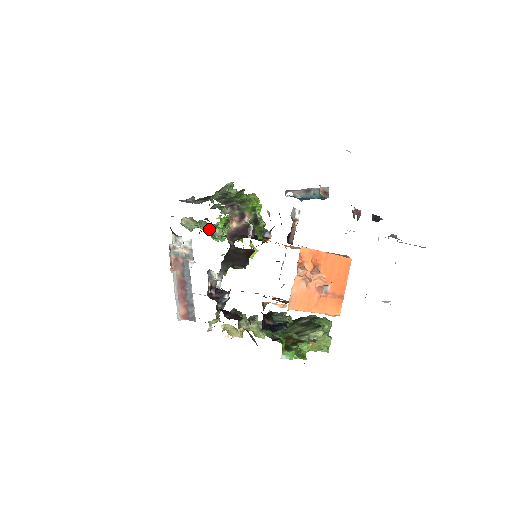
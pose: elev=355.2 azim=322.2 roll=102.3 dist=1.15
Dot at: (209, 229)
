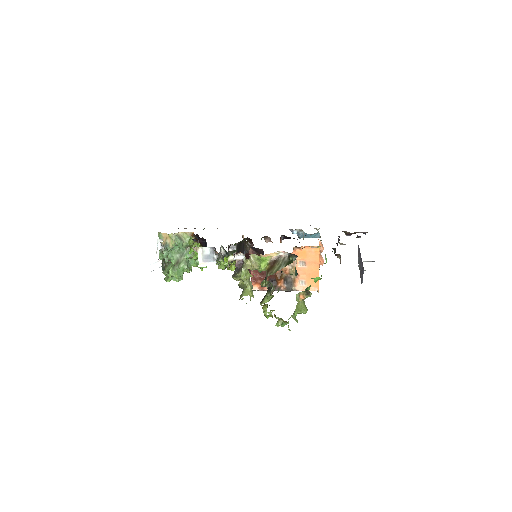
Dot at: (191, 252)
